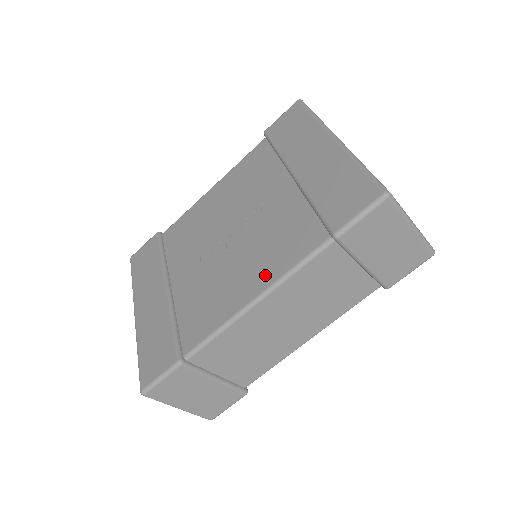
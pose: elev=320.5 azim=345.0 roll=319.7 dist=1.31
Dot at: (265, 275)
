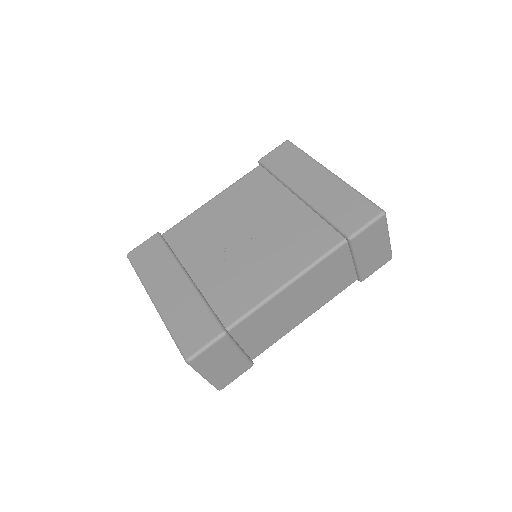
Dot at: (293, 265)
